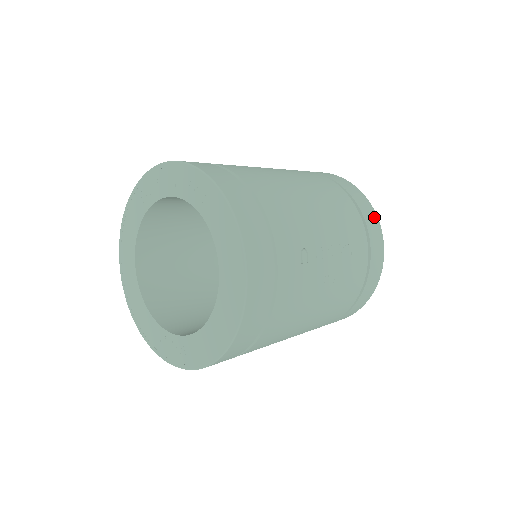
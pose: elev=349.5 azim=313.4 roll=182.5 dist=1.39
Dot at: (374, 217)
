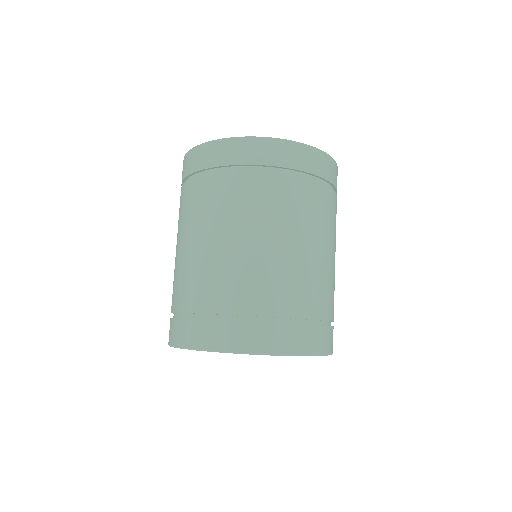
Dot at: (333, 165)
